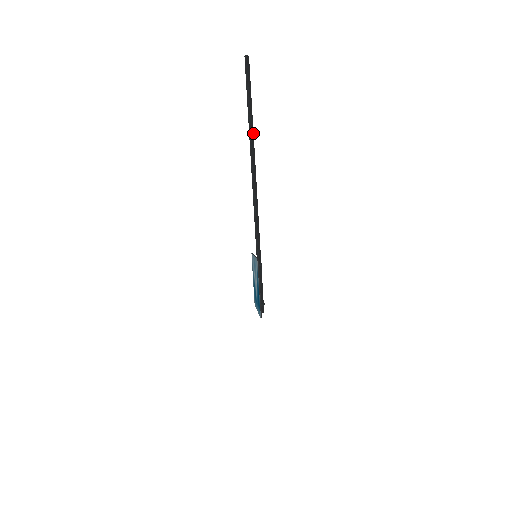
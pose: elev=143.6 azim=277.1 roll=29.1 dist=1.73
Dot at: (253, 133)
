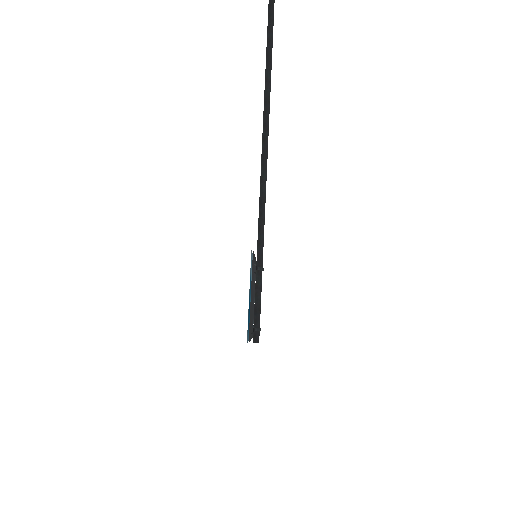
Dot at: (270, 90)
